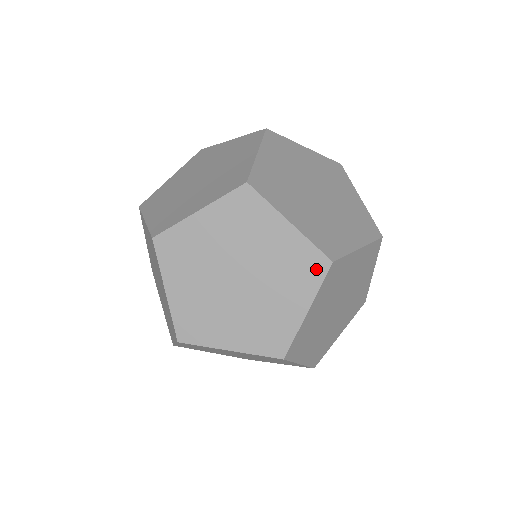
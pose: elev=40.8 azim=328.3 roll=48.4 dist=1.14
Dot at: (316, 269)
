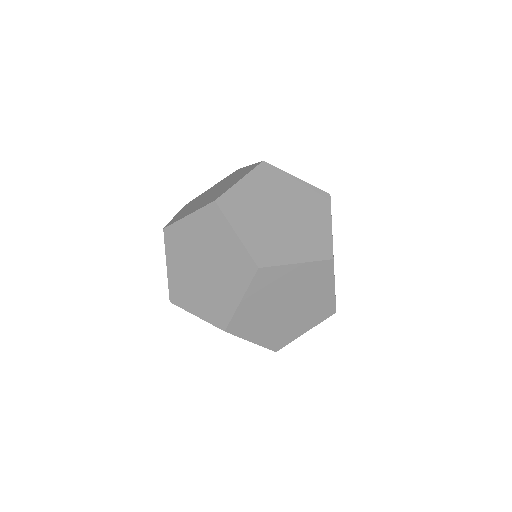
Dot at: (327, 269)
